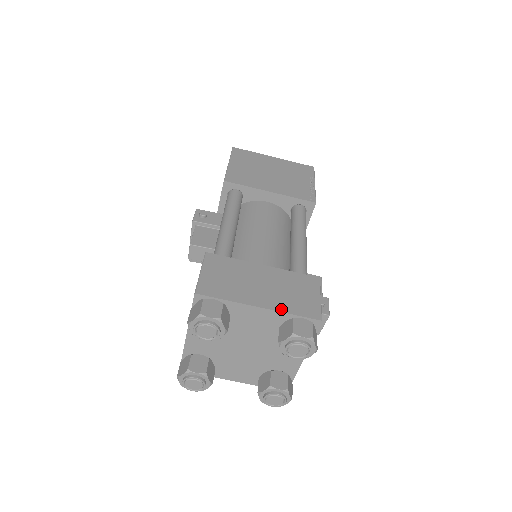
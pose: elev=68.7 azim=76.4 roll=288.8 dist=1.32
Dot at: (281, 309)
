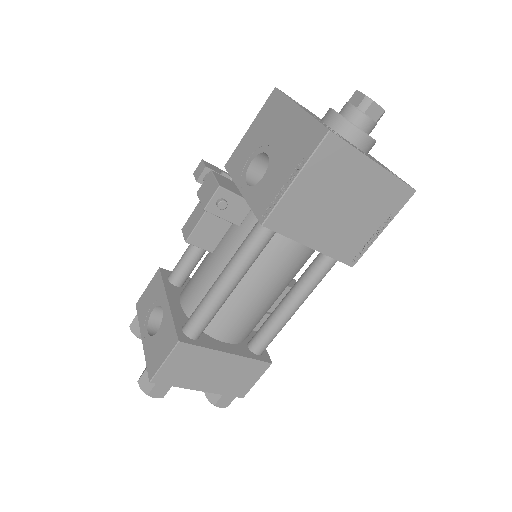
Dot at: (217, 392)
